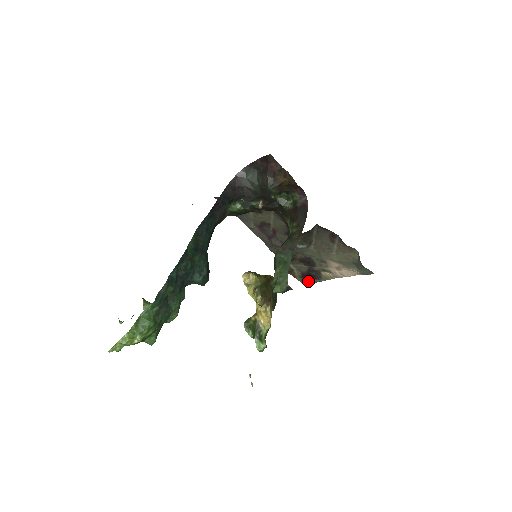
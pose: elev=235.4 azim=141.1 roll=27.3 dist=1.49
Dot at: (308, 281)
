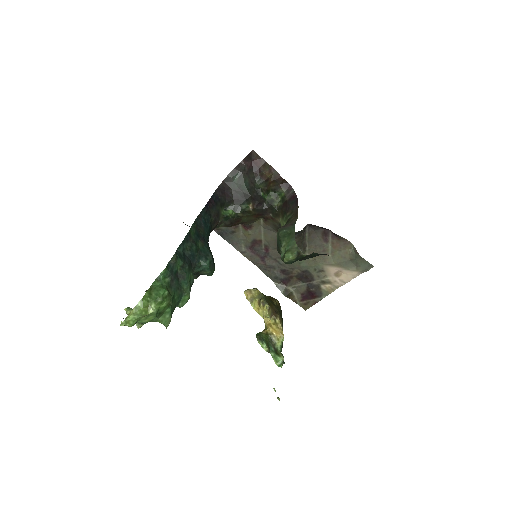
Dot at: (309, 303)
